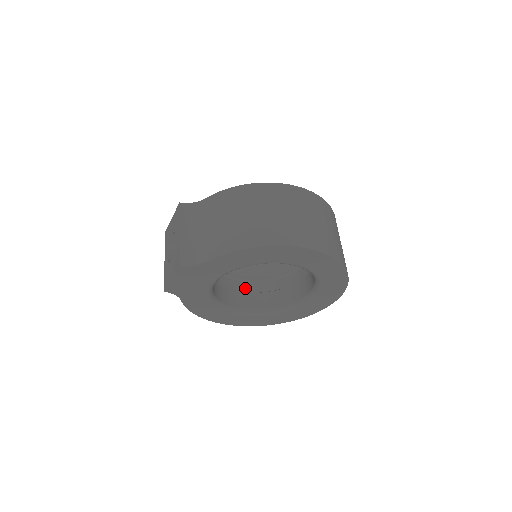
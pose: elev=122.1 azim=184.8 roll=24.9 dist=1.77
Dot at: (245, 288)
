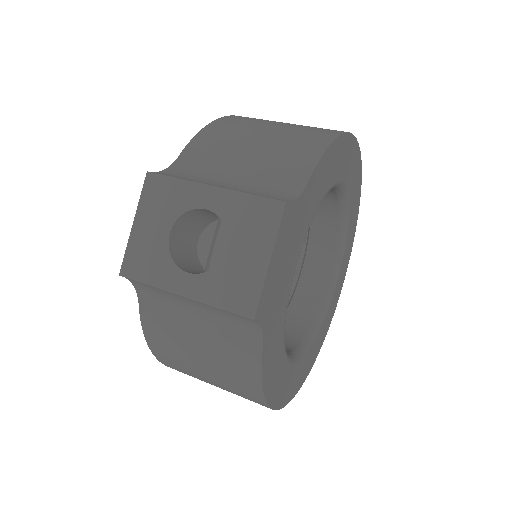
Dot at: occluded
